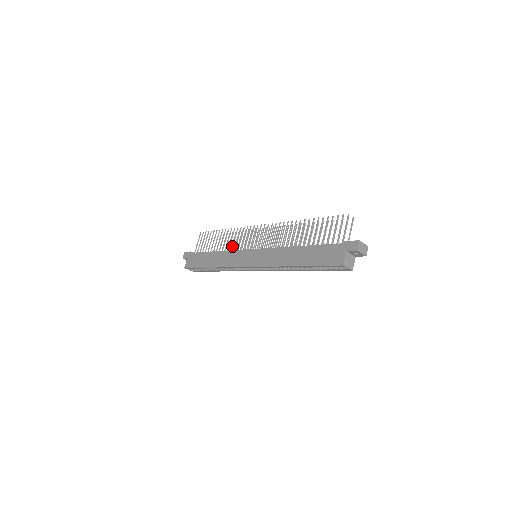
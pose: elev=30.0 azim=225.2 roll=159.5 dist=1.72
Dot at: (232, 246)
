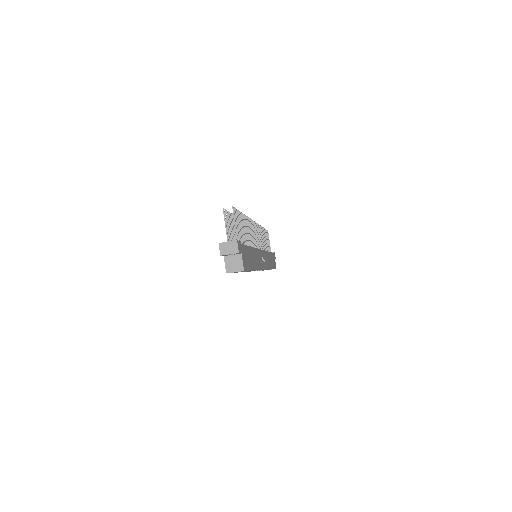
Dot at: occluded
